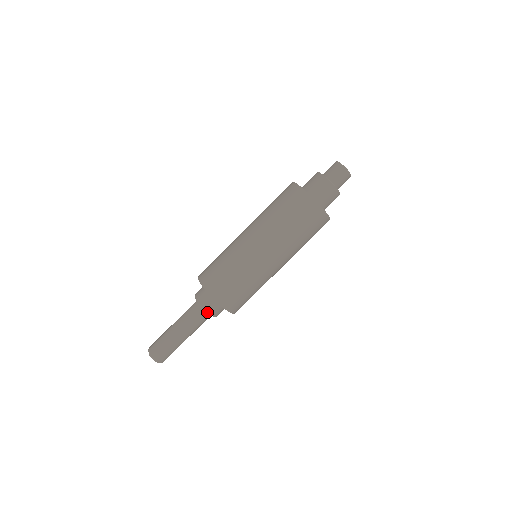
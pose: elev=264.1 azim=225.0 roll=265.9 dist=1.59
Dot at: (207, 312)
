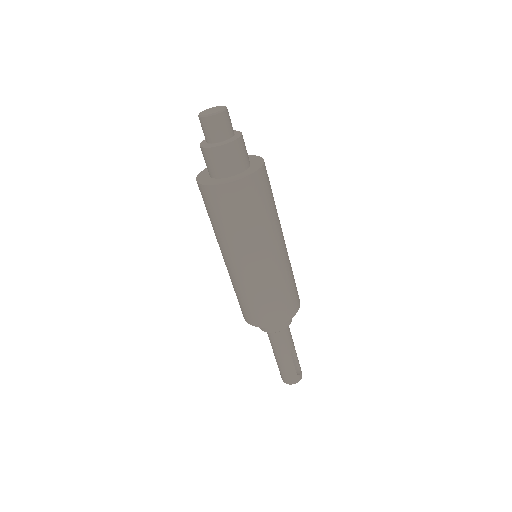
Dot at: occluded
